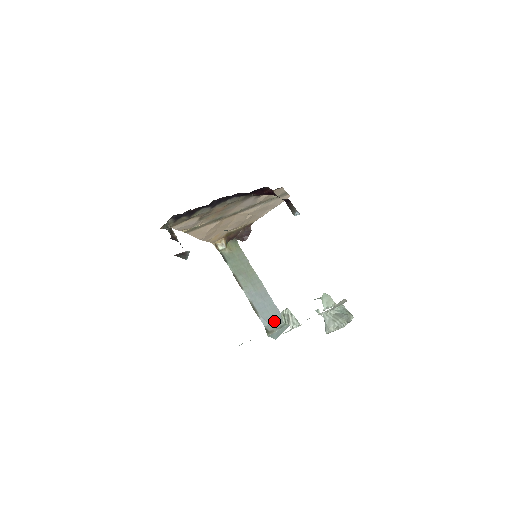
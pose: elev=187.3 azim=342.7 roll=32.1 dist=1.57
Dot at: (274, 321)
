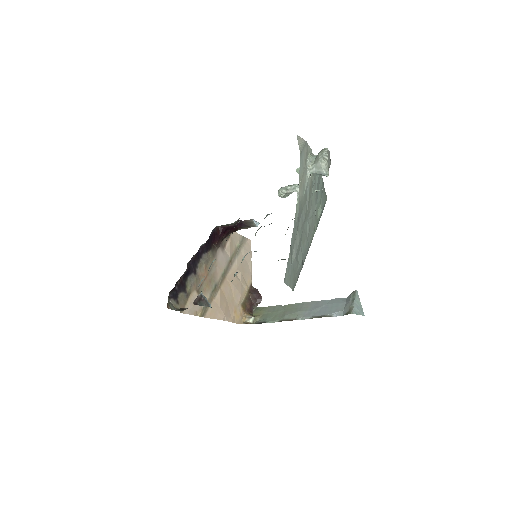
Dot at: (344, 305)
